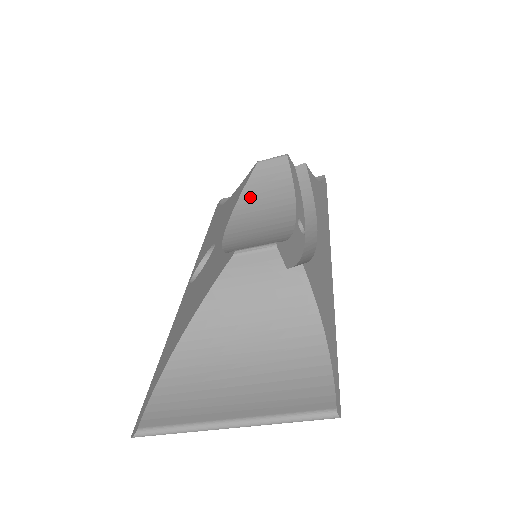
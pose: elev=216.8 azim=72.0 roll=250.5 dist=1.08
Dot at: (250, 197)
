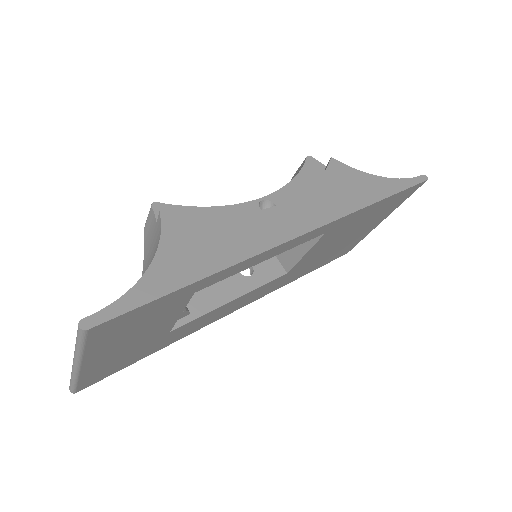
Dot at: occluded
